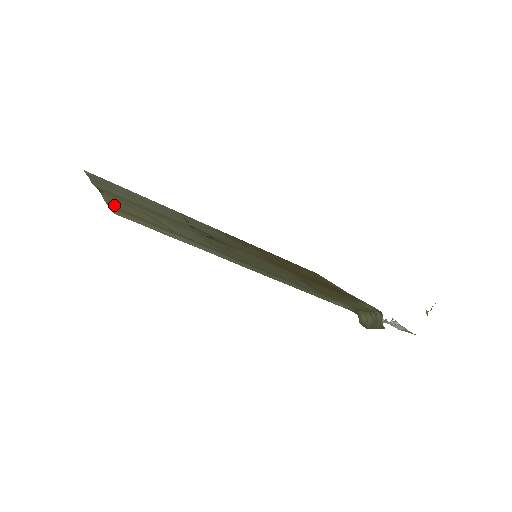
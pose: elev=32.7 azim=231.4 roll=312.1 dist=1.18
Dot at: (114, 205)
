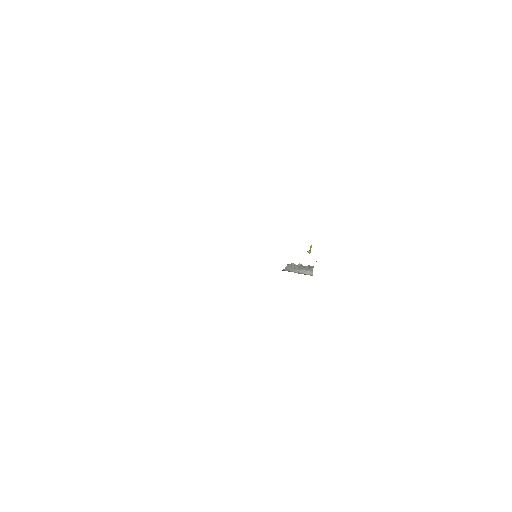
Dot at: occluded
